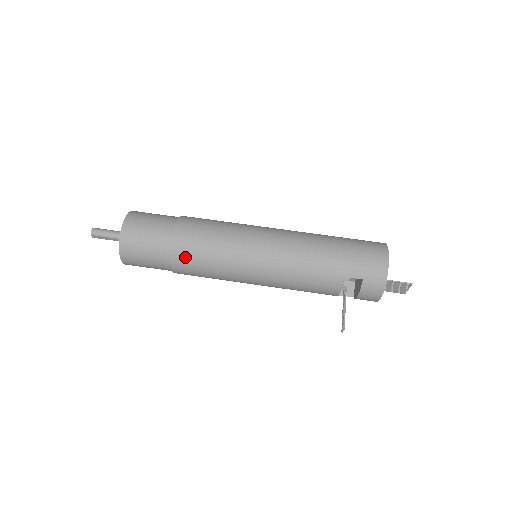
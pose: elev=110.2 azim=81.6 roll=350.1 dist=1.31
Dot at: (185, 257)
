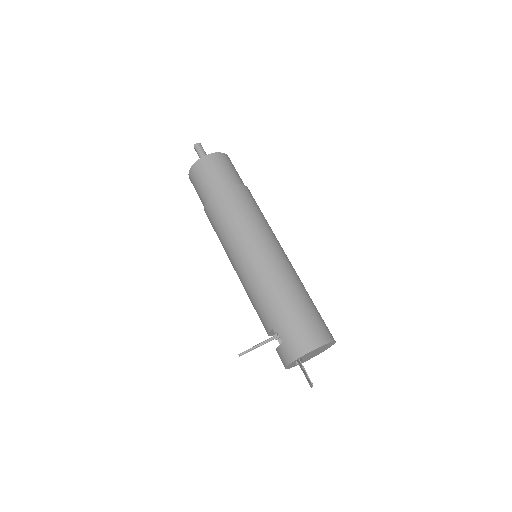
Dot at: (212, 211)
